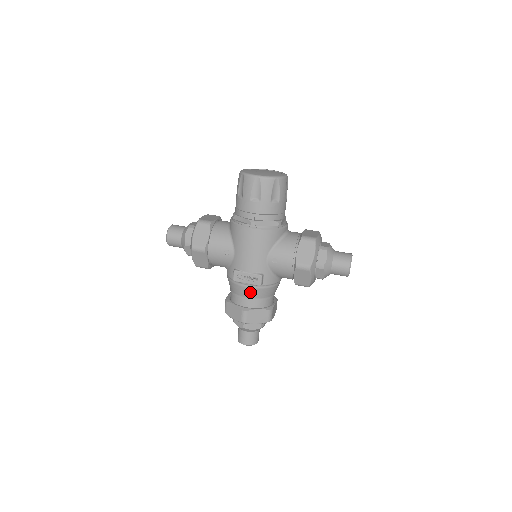
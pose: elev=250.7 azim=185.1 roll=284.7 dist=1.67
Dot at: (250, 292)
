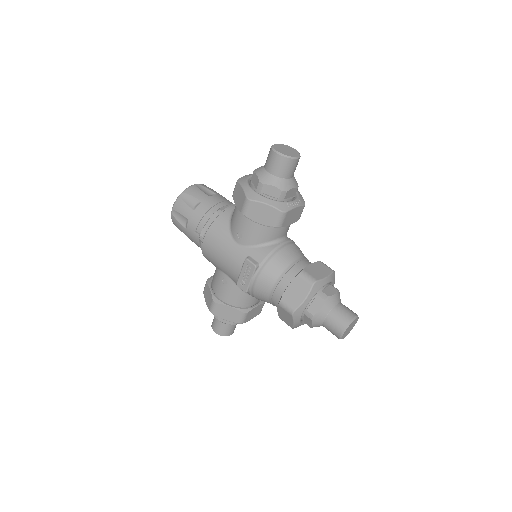
Dot at: (264, 283)
